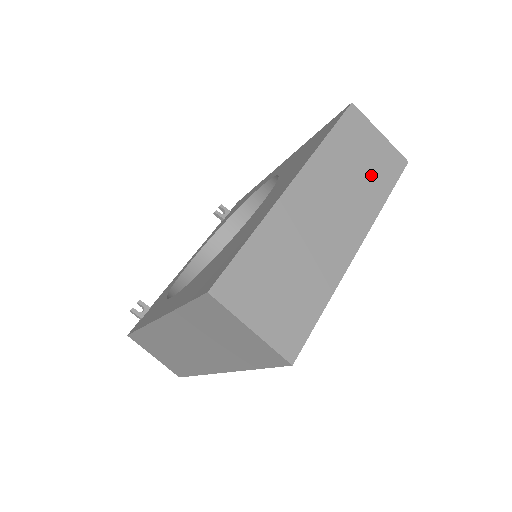
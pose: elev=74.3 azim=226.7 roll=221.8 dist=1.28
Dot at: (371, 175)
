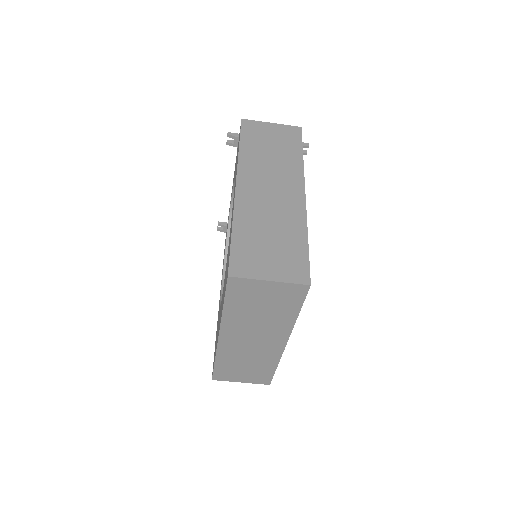
Dot at: (275, 310)
